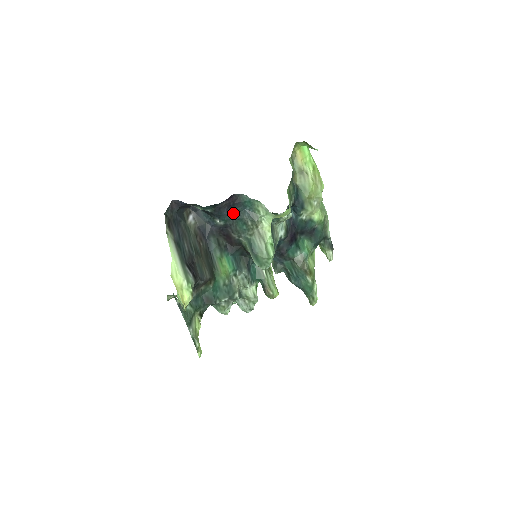
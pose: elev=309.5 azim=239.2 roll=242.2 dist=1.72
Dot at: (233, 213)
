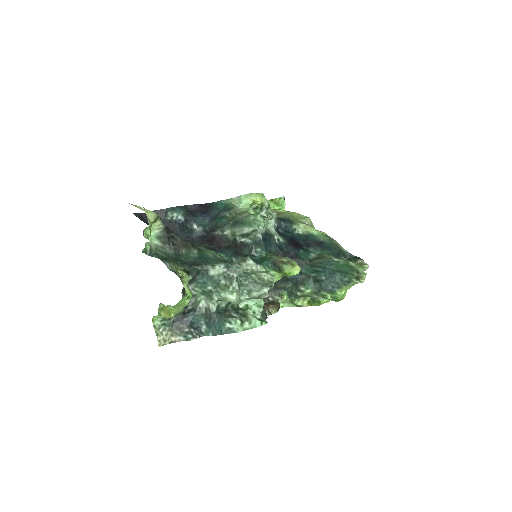
Dot at: (209, 218)
